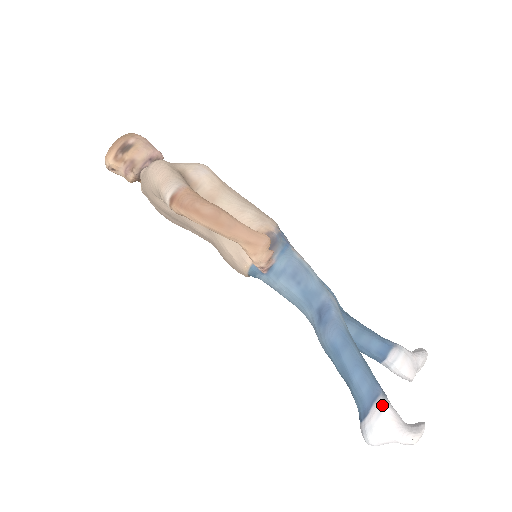
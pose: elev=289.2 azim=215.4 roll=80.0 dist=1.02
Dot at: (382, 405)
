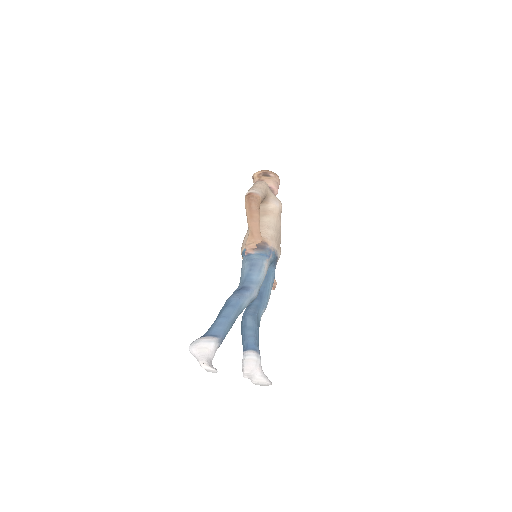
Dot at: (213, 340)
